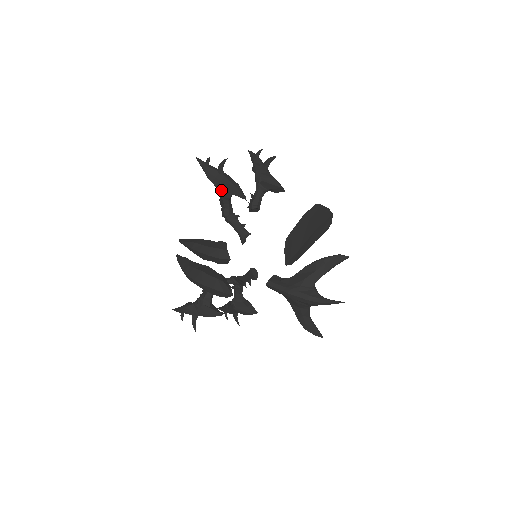
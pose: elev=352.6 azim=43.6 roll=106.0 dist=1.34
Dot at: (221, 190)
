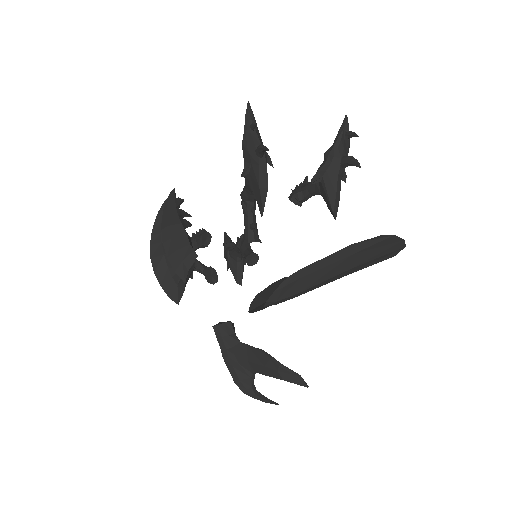
Dot at: (247, 174)
